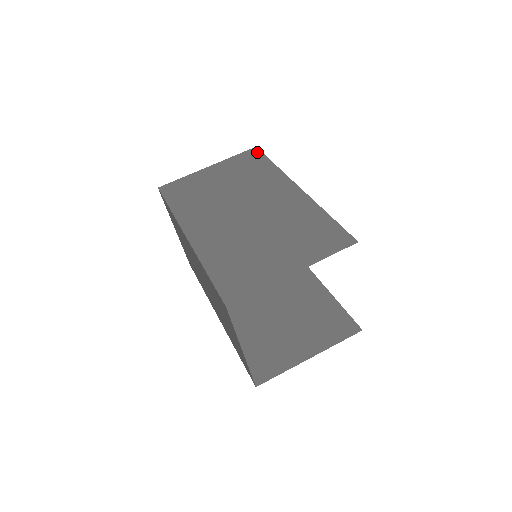
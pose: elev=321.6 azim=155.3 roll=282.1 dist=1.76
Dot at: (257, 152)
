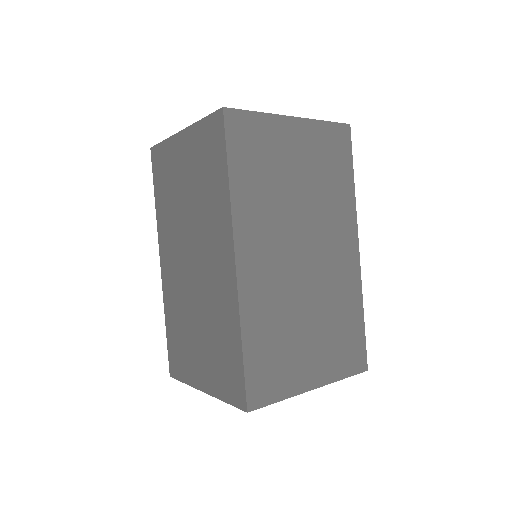
Dot at: (348, 139)
